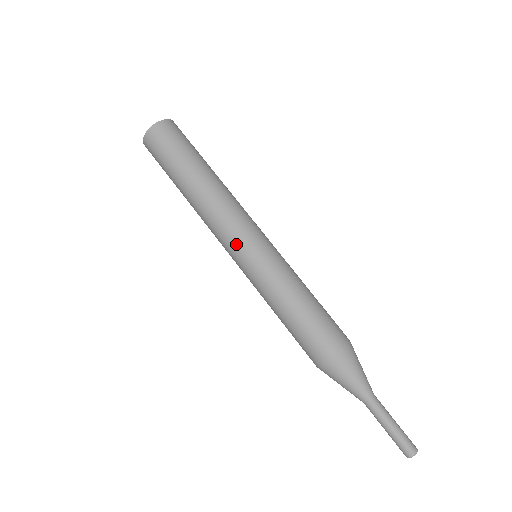
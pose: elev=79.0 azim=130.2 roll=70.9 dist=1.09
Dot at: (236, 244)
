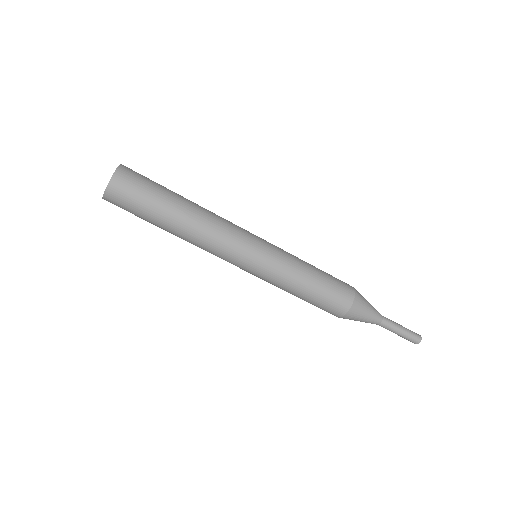
Dot at: (243, 254)
